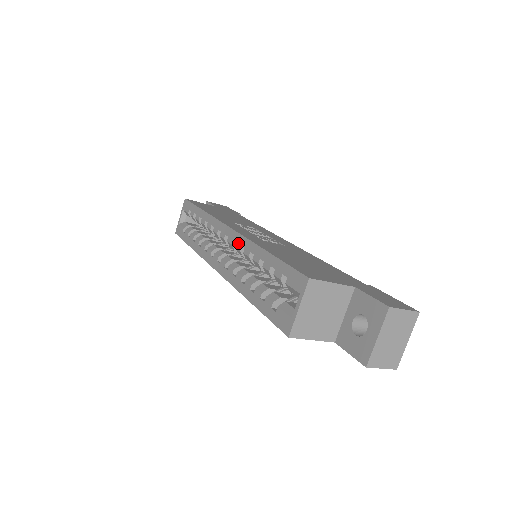
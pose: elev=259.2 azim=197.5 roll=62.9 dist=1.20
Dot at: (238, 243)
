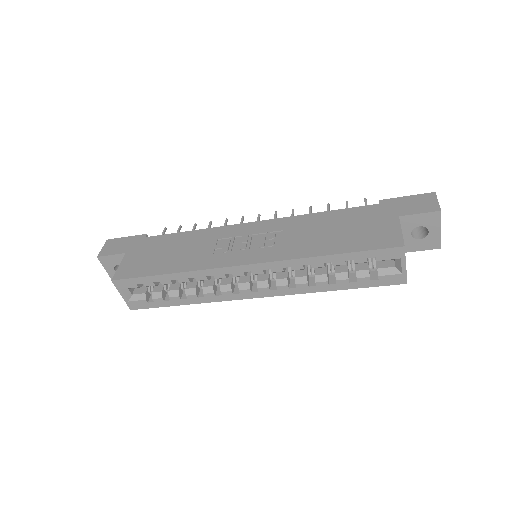
Dot at: (276, 269)
